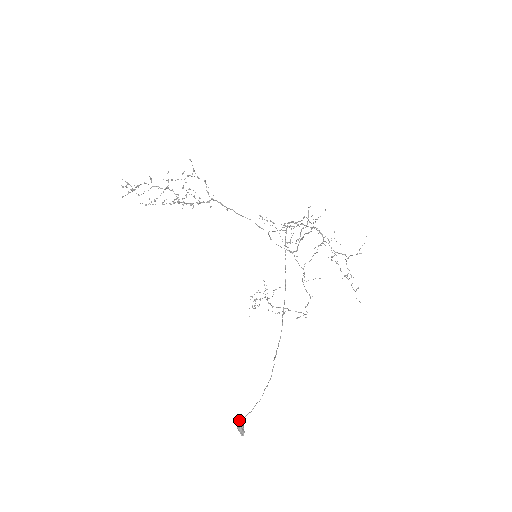
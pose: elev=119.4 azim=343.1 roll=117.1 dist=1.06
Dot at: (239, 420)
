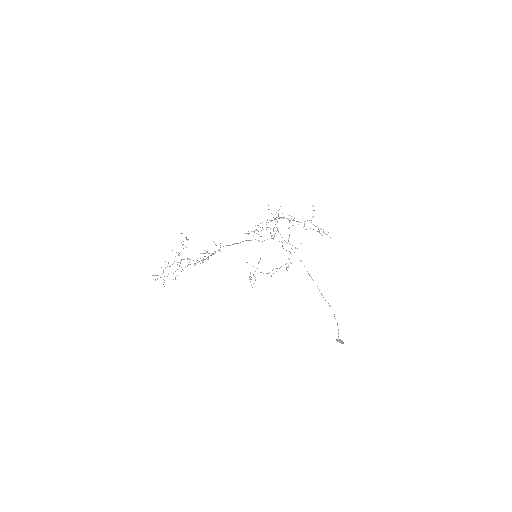
Dot at: (337, 339)
